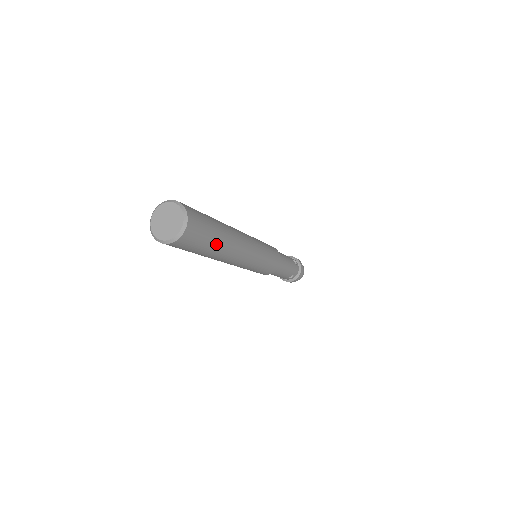
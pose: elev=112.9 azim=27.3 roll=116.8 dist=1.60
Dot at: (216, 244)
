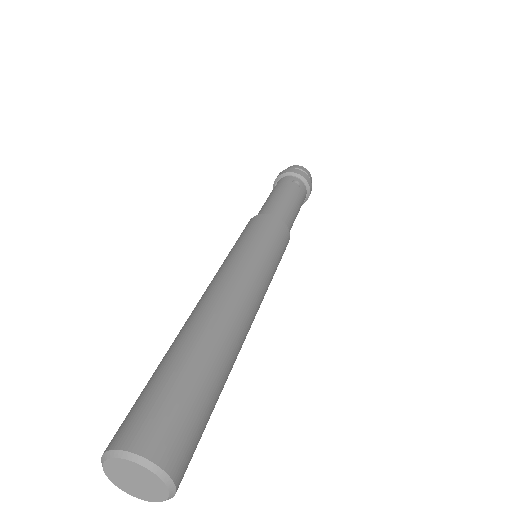
Dot at: (219, 391)
